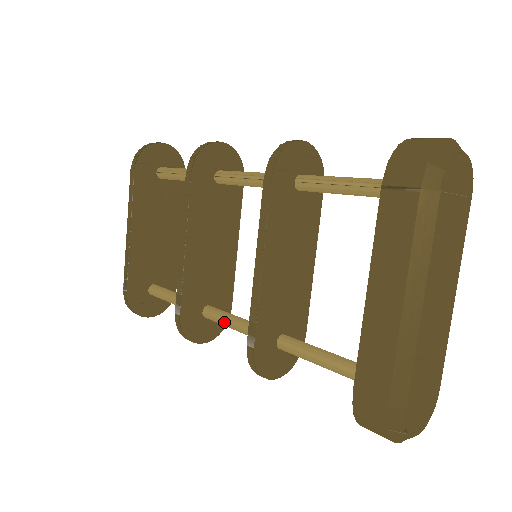
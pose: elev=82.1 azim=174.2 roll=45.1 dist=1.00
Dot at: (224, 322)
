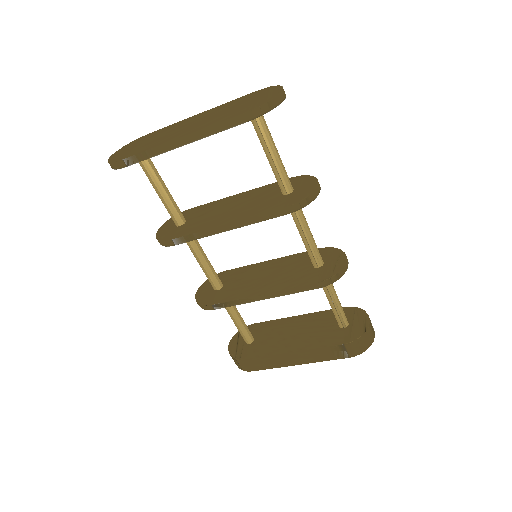
Dot at: (195, 254)
